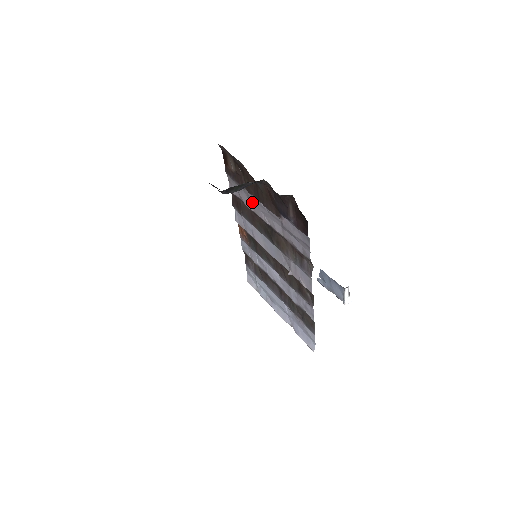
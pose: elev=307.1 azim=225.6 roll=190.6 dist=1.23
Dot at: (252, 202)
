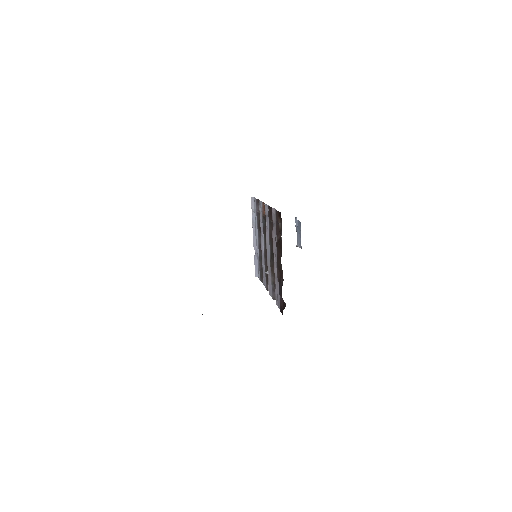
Dot at: (275, 242)
